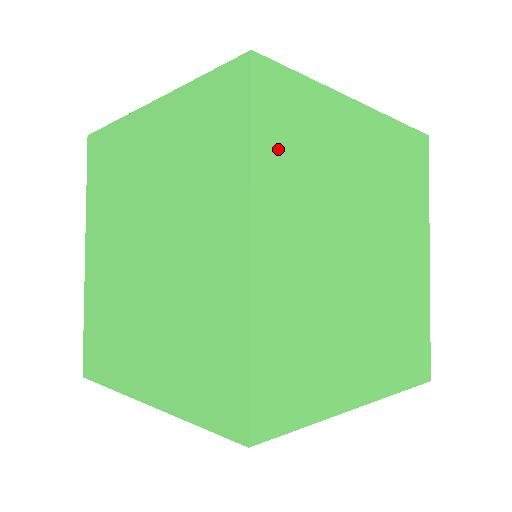
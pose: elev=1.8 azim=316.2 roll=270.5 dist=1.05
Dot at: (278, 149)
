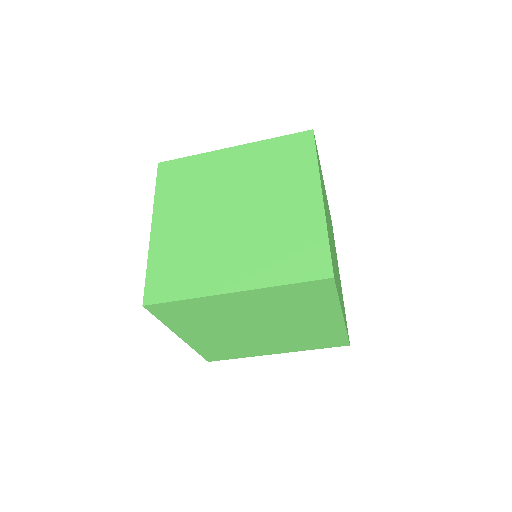
Dot at: occluded
